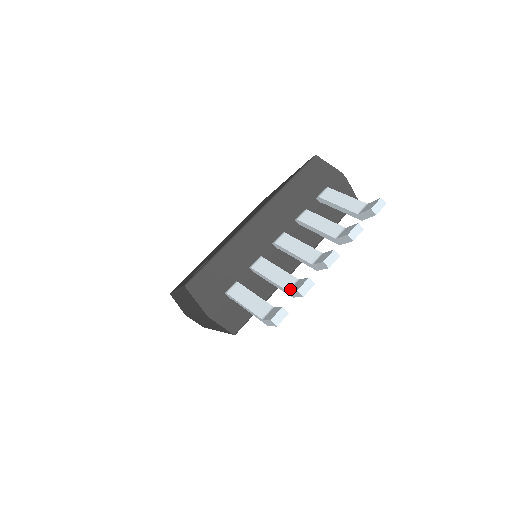
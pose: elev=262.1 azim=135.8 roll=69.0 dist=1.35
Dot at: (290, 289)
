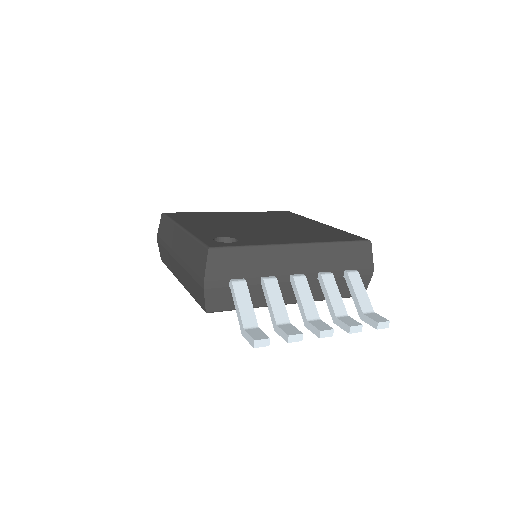
Dot at: (280, 325)
